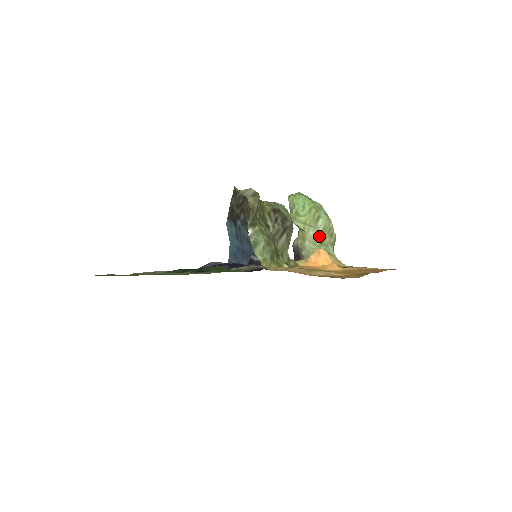
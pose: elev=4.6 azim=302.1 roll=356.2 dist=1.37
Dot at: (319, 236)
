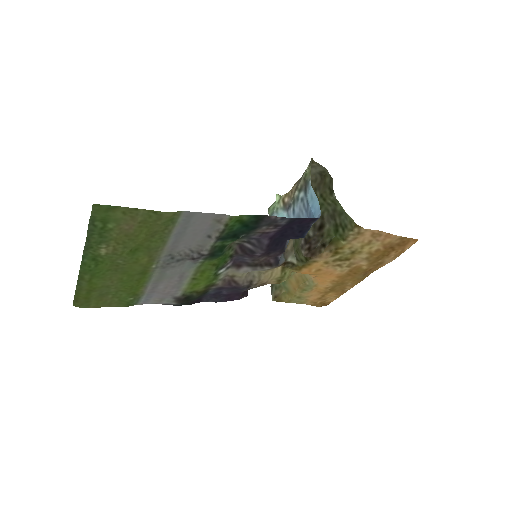
Dot at: occluded
